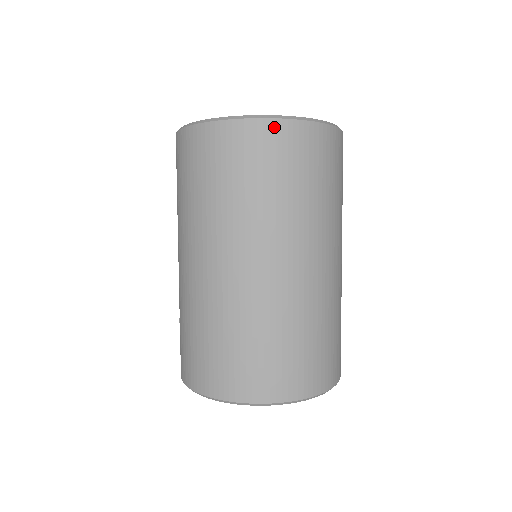
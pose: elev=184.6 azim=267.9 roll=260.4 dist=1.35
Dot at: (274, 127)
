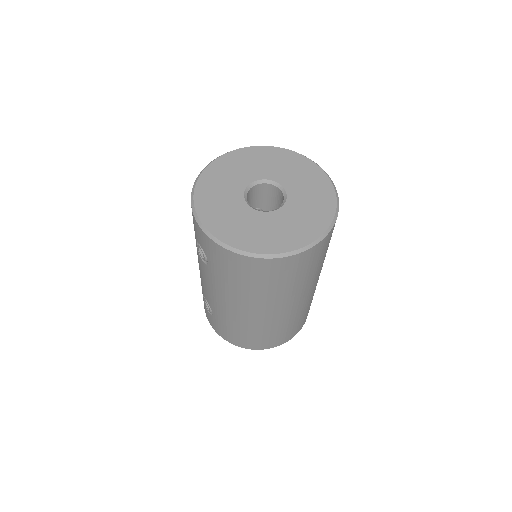
Dot at: (315, 249)
